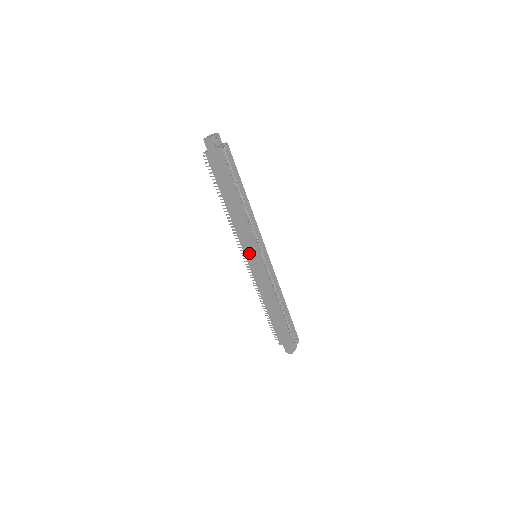
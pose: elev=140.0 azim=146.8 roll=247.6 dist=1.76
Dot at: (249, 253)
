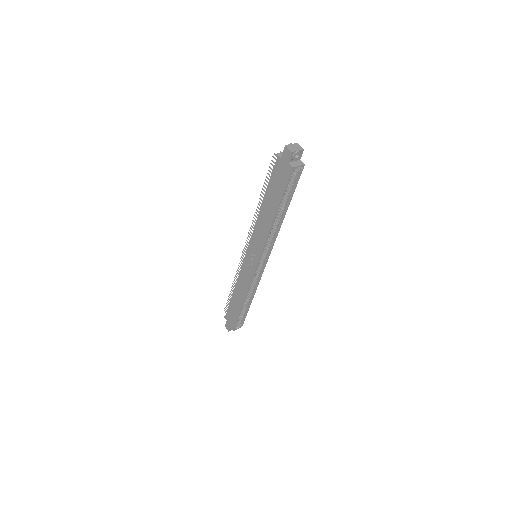
Dot at: (252, 252)
